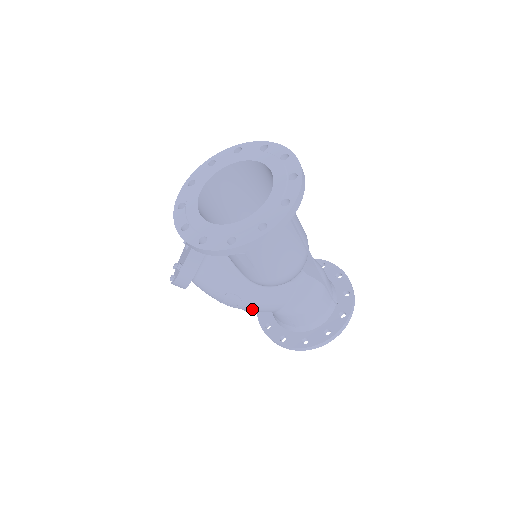
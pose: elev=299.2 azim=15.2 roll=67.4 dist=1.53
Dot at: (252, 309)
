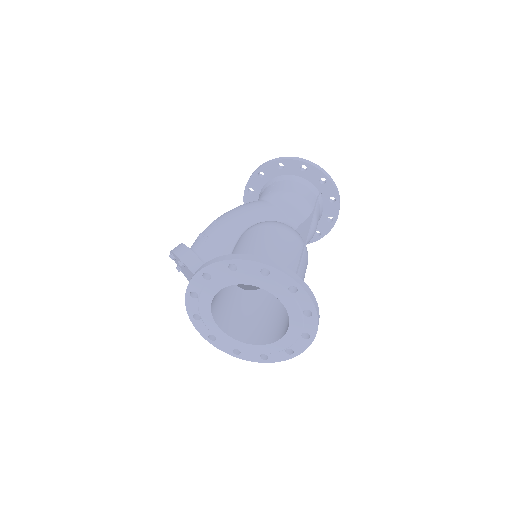
Dot at: occluded
